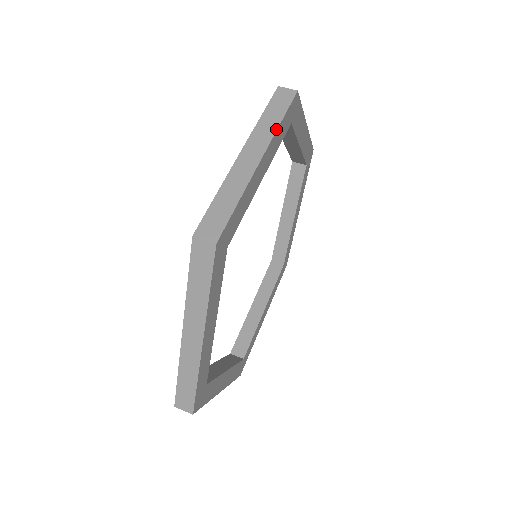
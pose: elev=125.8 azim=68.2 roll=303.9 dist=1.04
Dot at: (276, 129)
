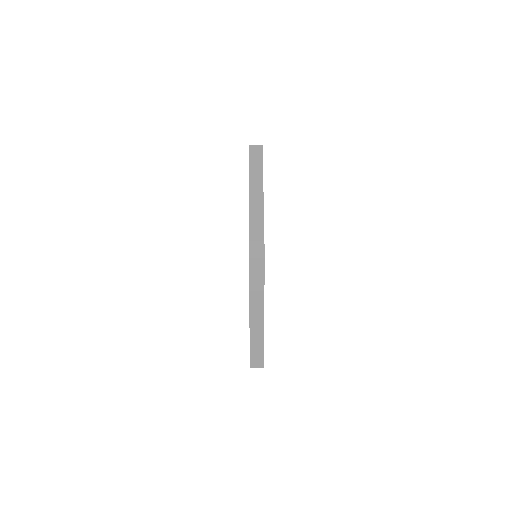
Dot at: occluded
